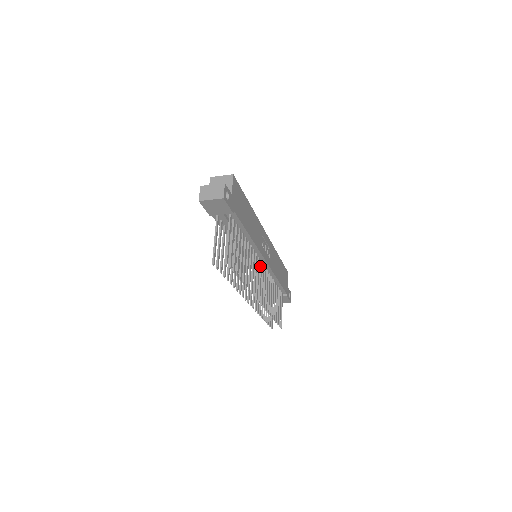
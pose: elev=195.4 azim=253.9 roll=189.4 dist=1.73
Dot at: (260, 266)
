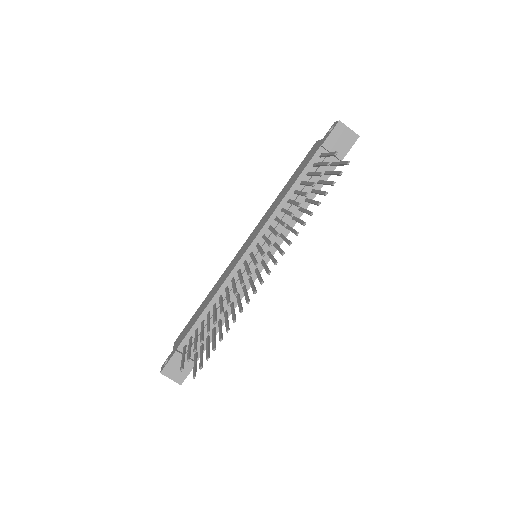
Dot at: (264, 261)
